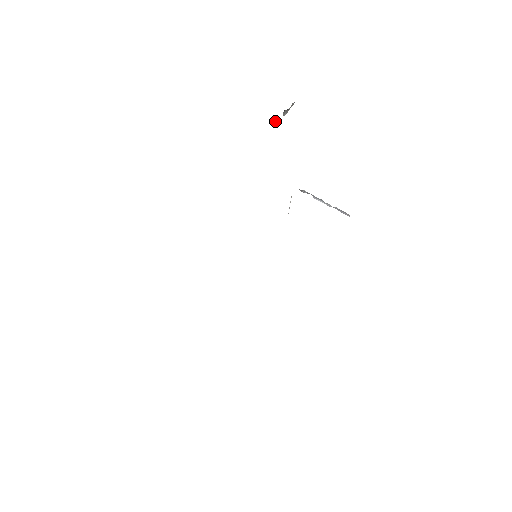
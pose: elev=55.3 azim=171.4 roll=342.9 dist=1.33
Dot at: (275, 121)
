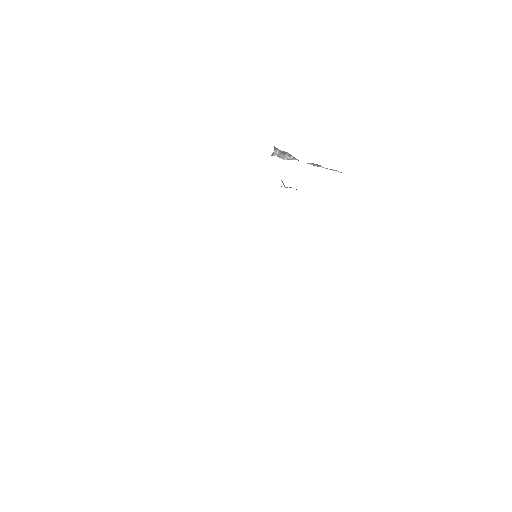
Dot at: (281, 151)
